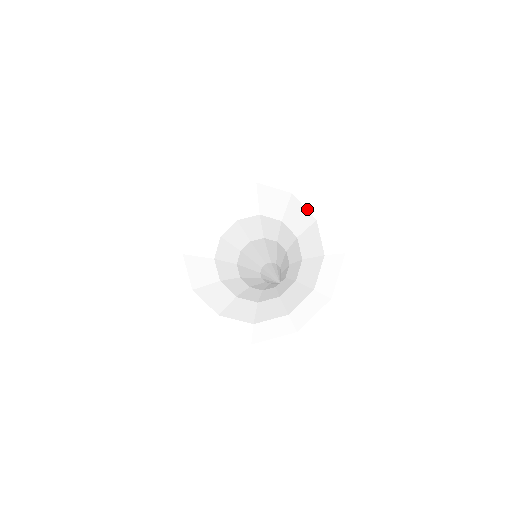
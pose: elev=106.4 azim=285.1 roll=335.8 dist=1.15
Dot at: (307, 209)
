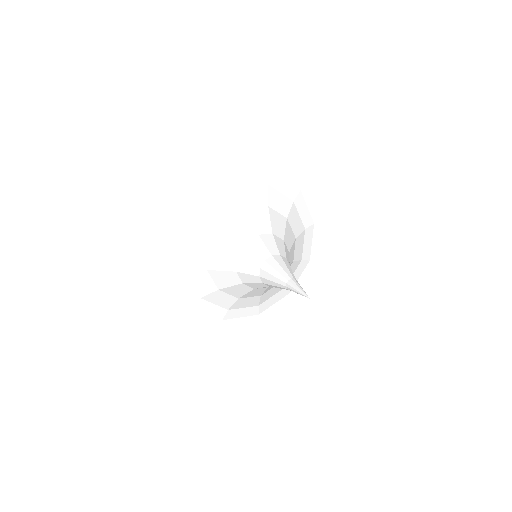
Dot at: (259, 206)
